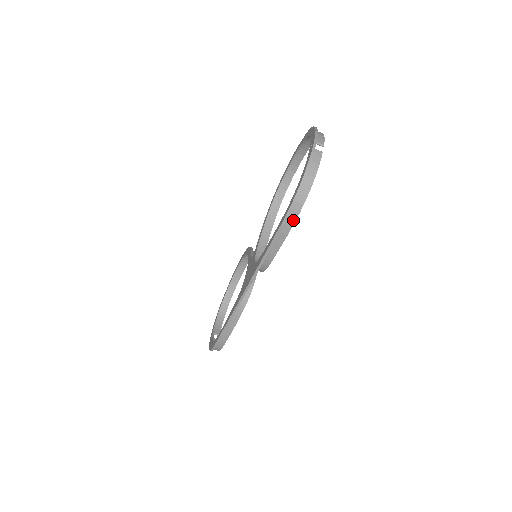
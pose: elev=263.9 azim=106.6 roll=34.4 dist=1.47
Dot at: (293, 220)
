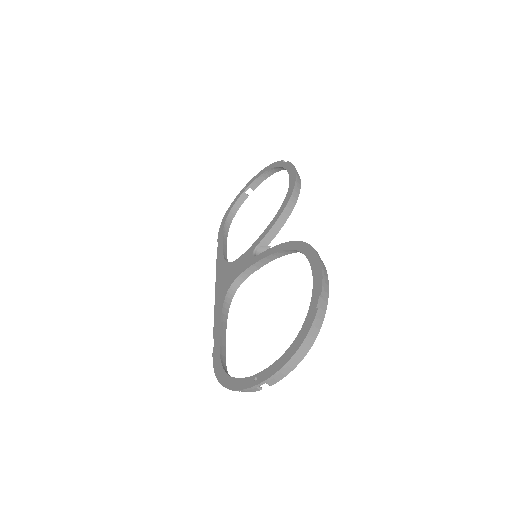
Dot at: occluded
